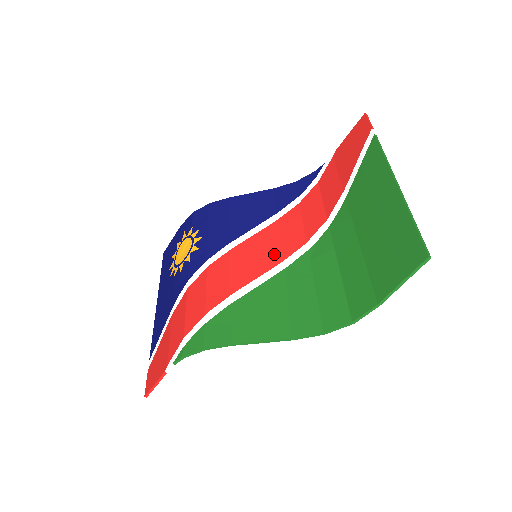
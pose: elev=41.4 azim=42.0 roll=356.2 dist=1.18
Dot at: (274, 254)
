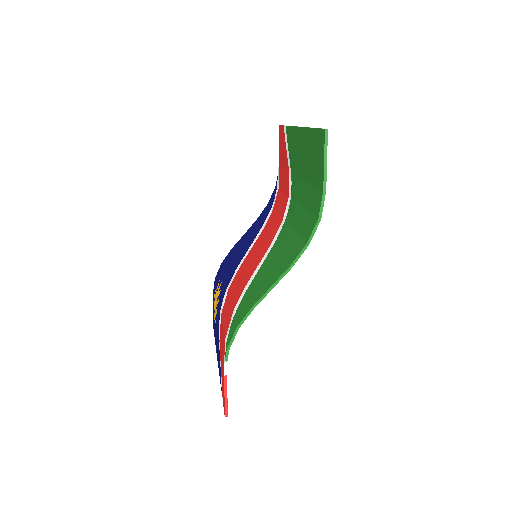
Dot at: (266, 244)
